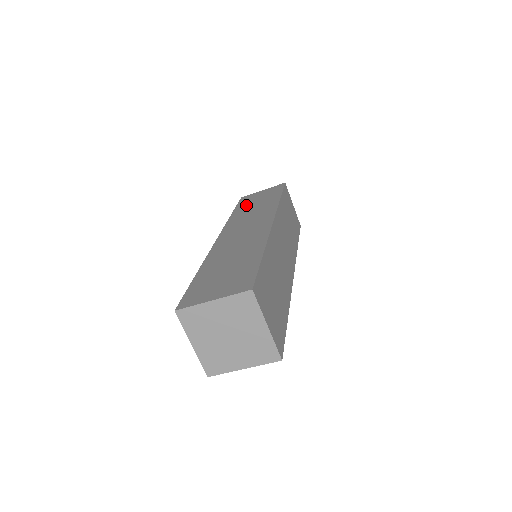
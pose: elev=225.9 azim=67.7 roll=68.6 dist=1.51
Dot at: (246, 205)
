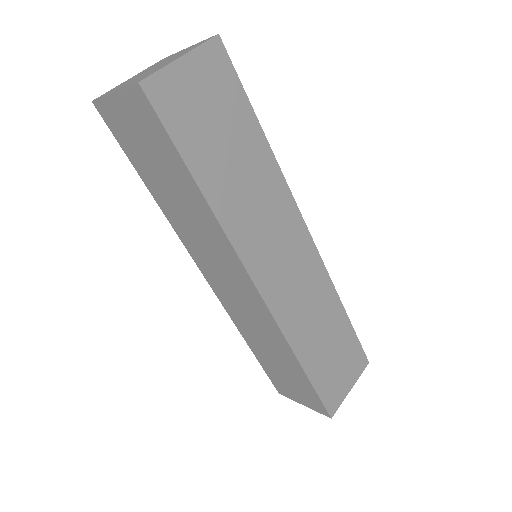
Dot at: (149, 174)
